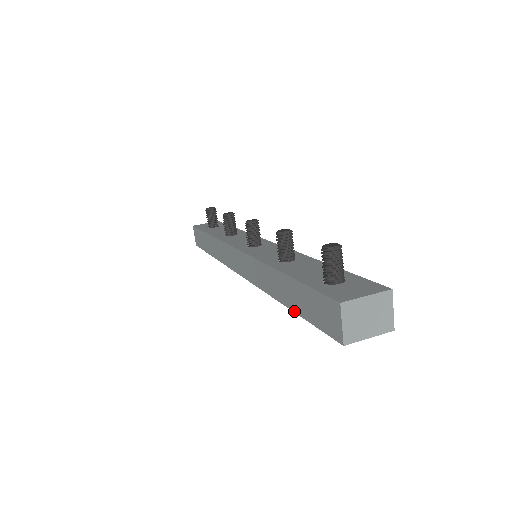
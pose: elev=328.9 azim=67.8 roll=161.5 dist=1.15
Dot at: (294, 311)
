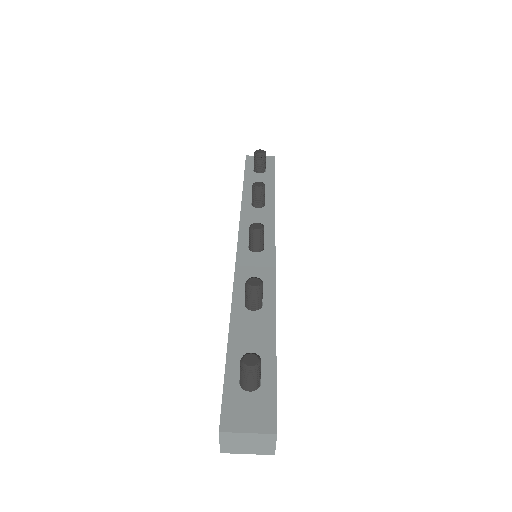
Dot at: occluded
